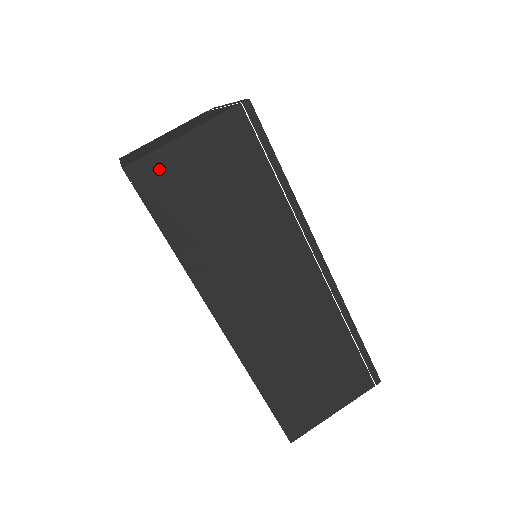
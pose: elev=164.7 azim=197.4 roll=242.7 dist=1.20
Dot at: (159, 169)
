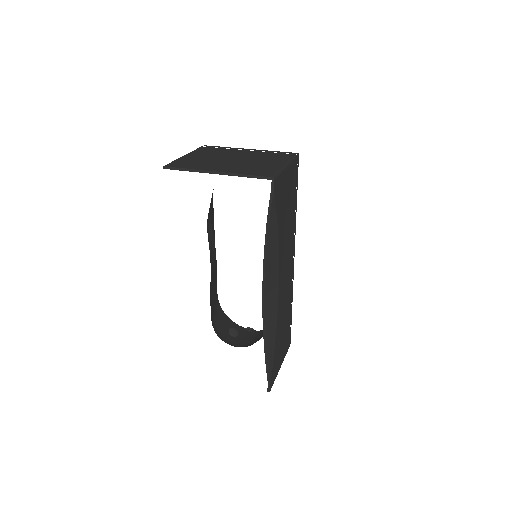
Dot at: (280, 183)
